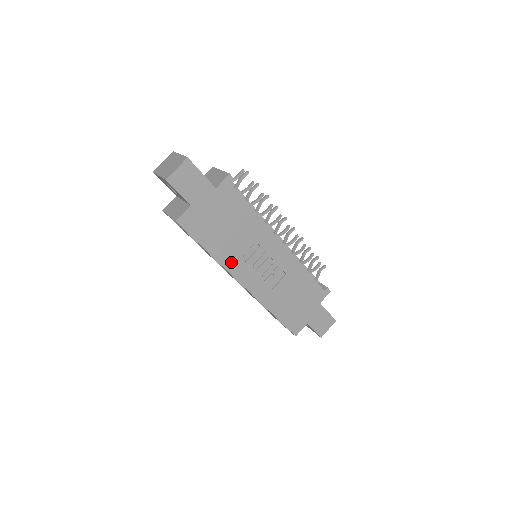
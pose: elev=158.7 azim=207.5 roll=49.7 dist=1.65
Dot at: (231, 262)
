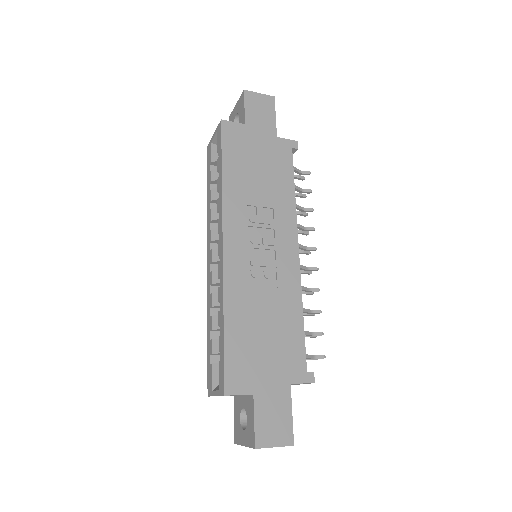
Dot at: (234, 206)
